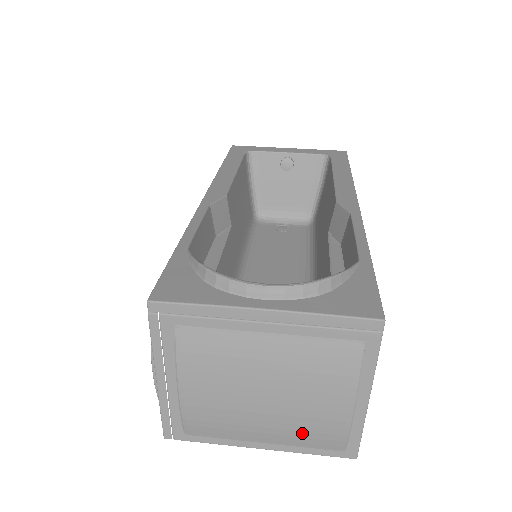
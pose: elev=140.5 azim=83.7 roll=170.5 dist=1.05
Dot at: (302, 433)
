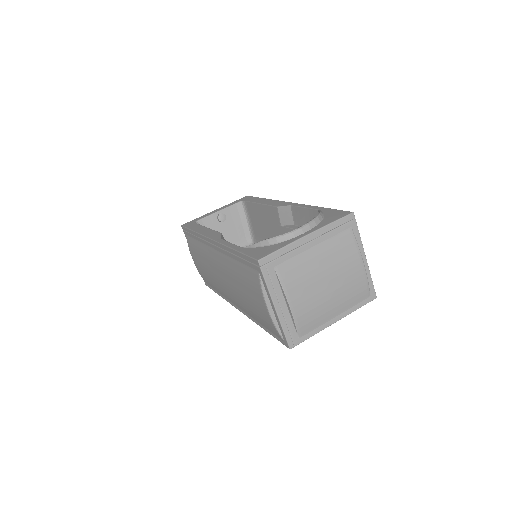
Dot at: (350, 295)
